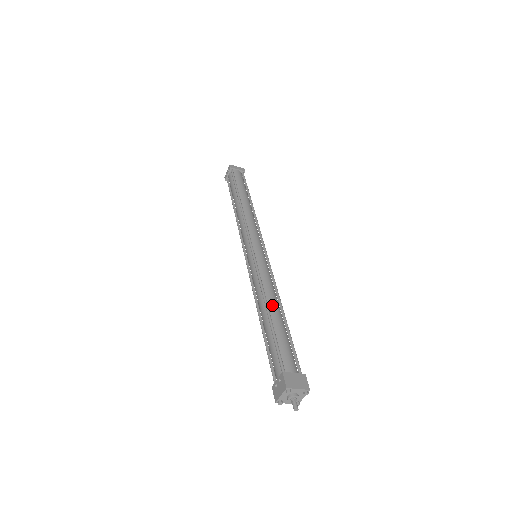
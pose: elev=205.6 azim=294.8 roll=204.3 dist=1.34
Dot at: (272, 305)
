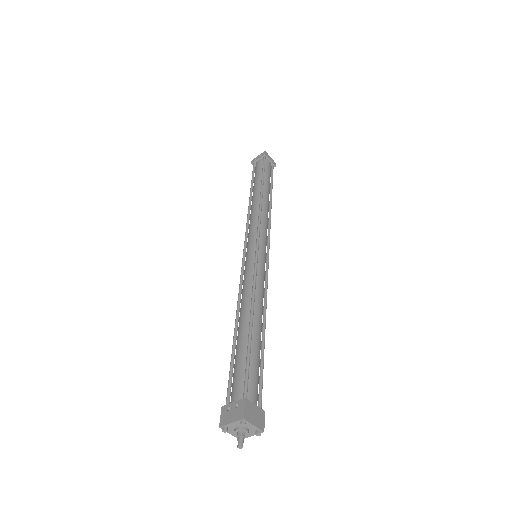
Dot at: (257, 317)
